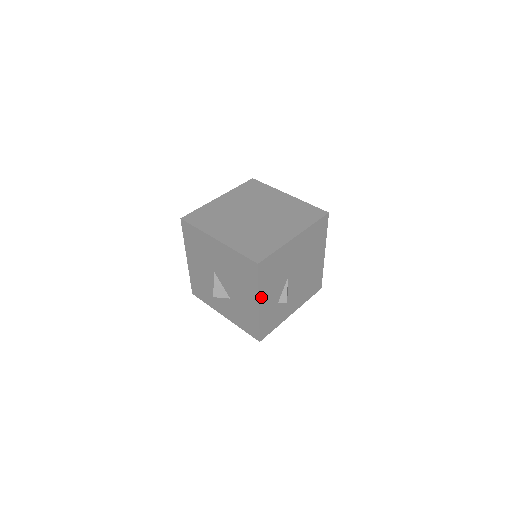
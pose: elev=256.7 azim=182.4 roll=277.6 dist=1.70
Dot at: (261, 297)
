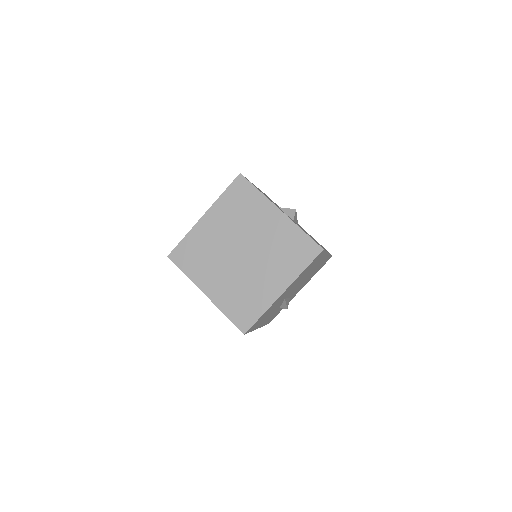
Dot at: (258, 327)
